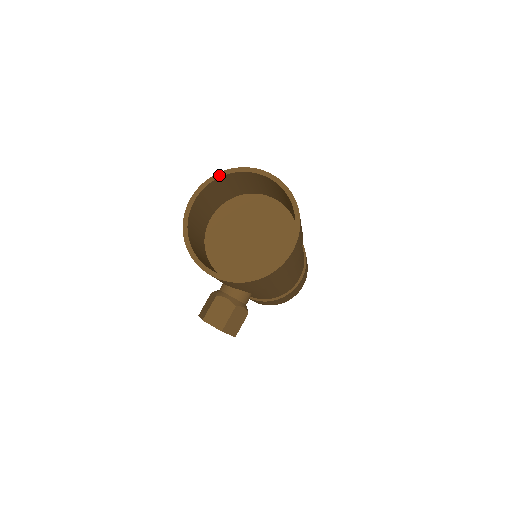
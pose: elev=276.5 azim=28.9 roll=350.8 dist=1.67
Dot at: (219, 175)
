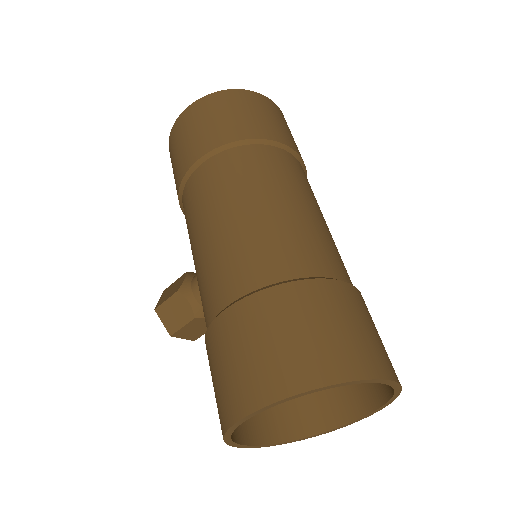
Dot at: (313, 392)
